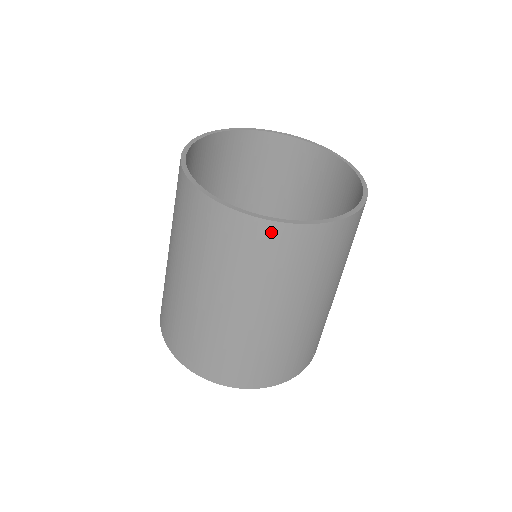
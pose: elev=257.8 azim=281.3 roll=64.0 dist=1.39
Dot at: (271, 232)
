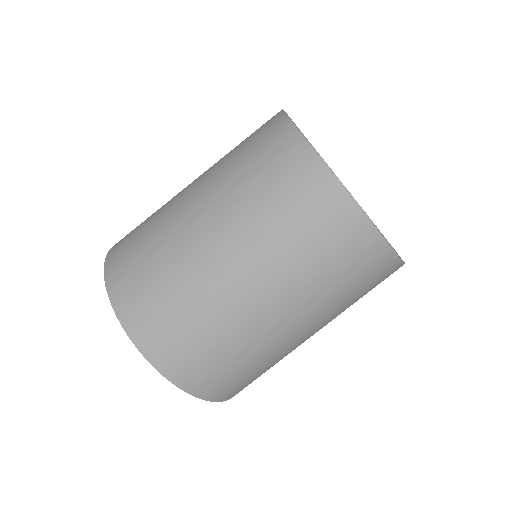
Dot at: (381, 256)
